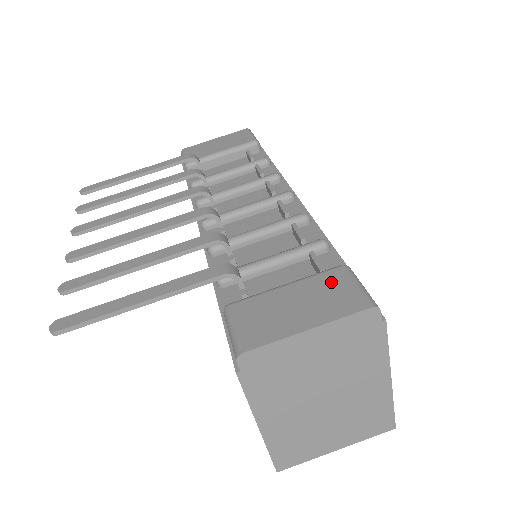
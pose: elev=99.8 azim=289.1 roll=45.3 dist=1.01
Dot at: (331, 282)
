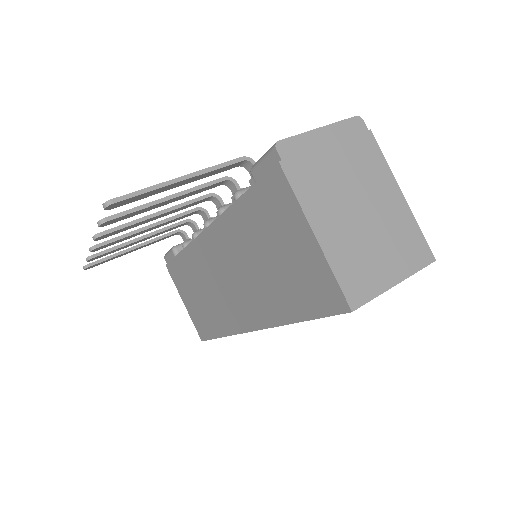
Dot at: occluded
